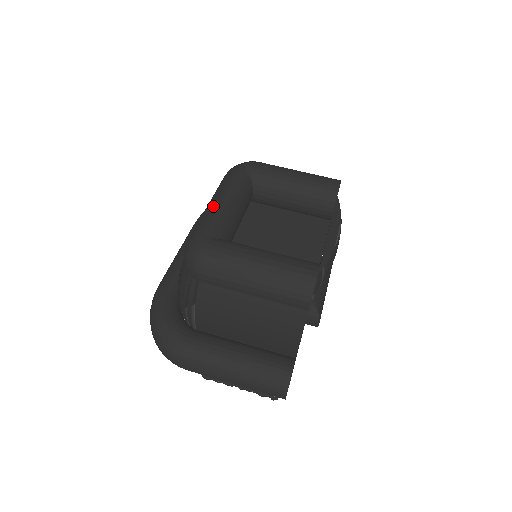
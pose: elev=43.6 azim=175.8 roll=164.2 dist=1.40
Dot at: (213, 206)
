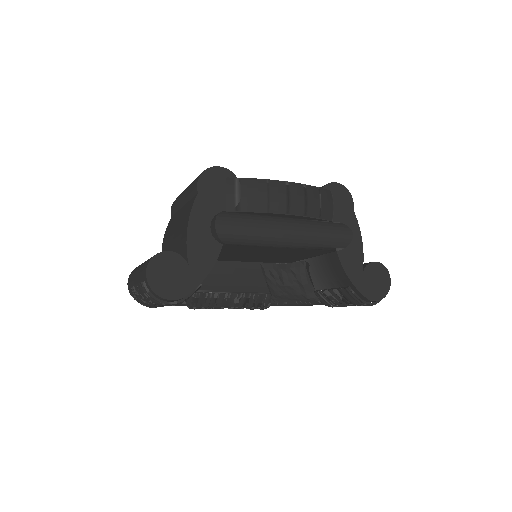
Dot at: occluded
